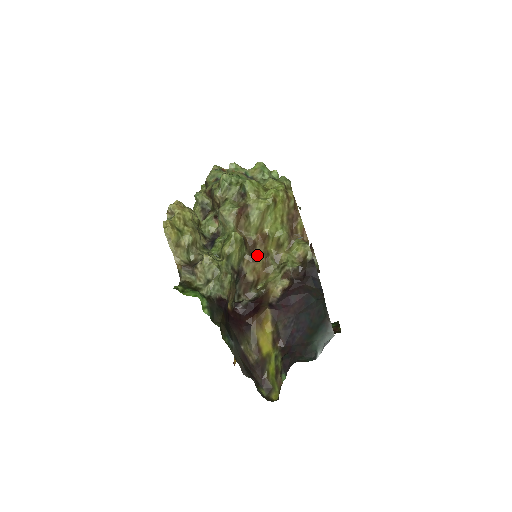
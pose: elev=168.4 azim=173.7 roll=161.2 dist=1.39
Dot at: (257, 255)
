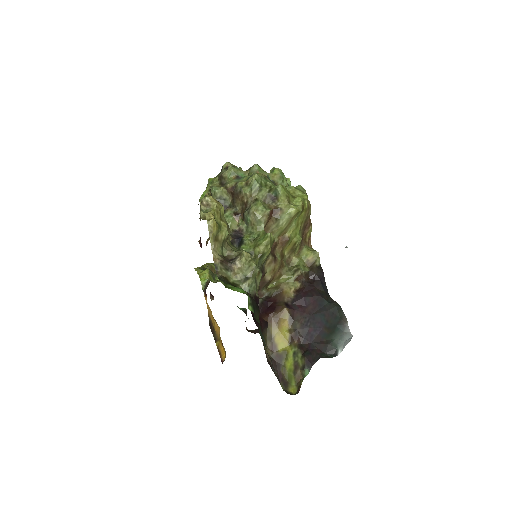
Dot at: (277, 256)
